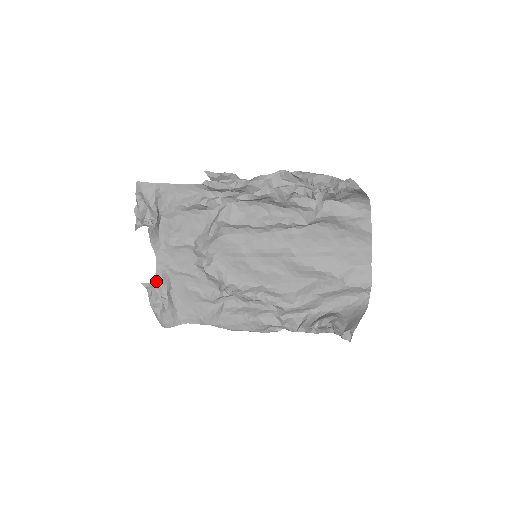
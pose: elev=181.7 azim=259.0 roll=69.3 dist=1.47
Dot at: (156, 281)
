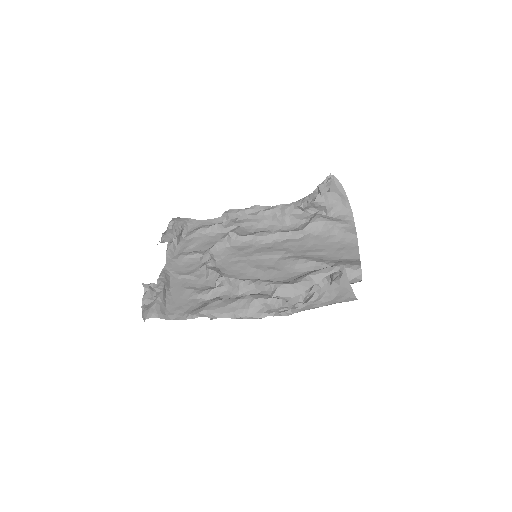
Dot at: (158, 278)
